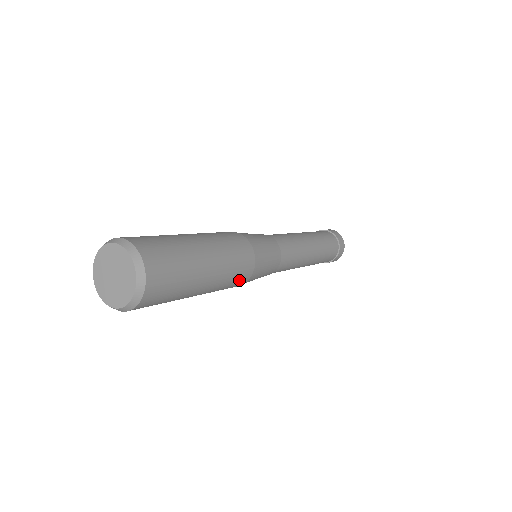
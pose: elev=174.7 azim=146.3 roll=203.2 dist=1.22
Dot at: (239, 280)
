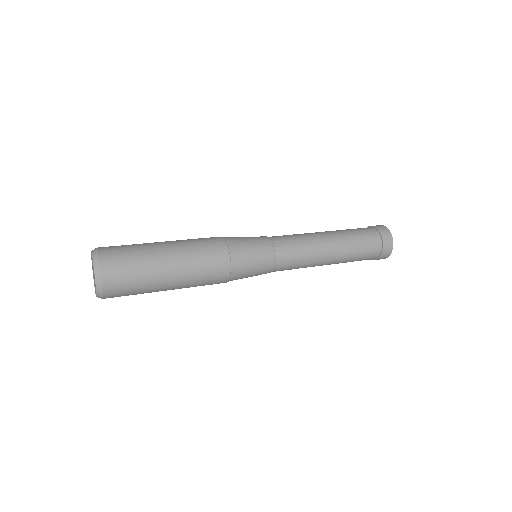
Dot at: occluded
